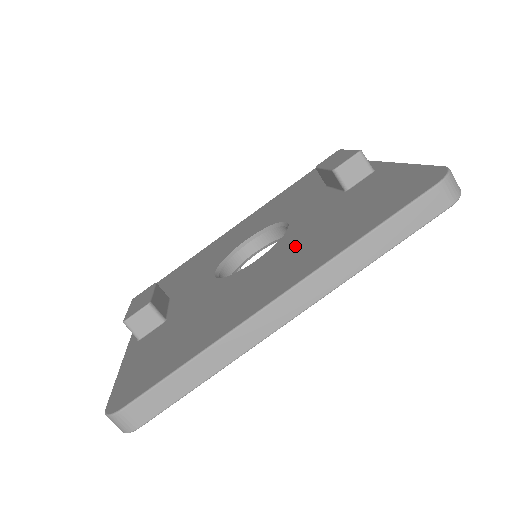
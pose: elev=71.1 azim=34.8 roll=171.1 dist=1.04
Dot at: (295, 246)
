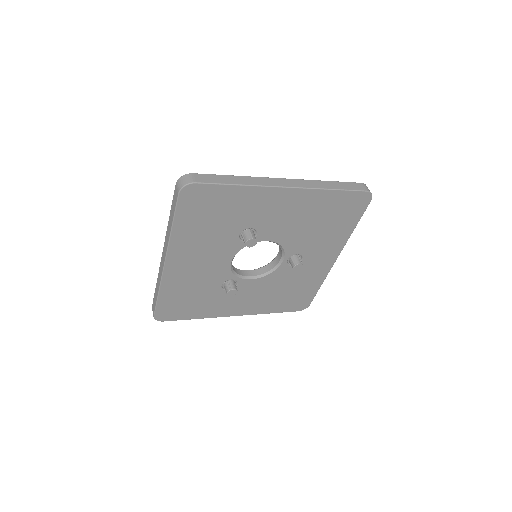
Dot at: occluded
